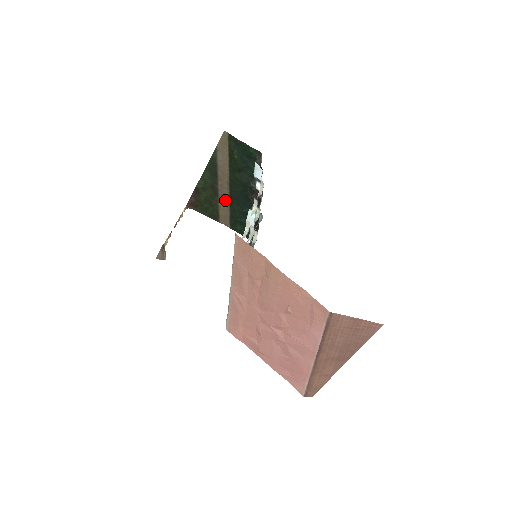
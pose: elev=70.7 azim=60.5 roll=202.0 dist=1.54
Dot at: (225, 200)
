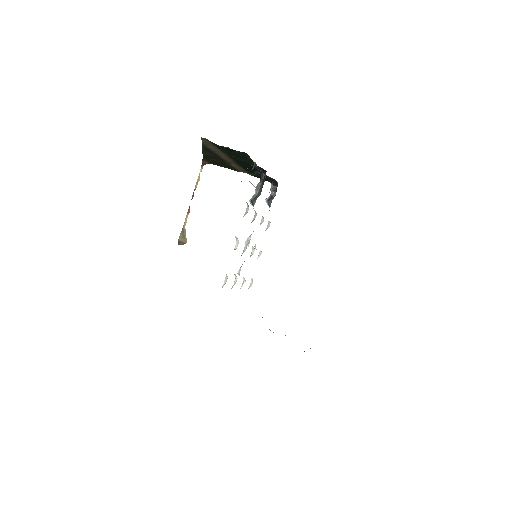
Dot at: (235, 164)
